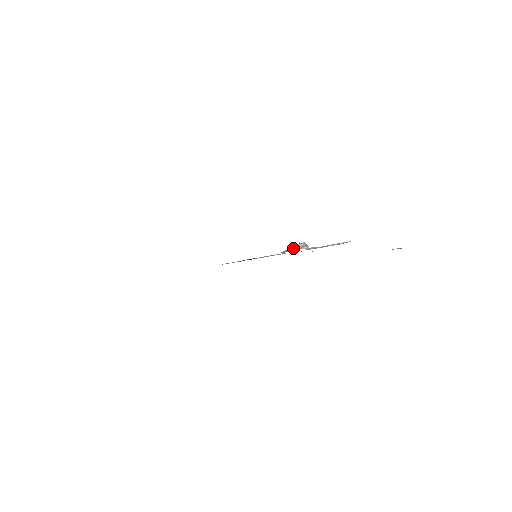
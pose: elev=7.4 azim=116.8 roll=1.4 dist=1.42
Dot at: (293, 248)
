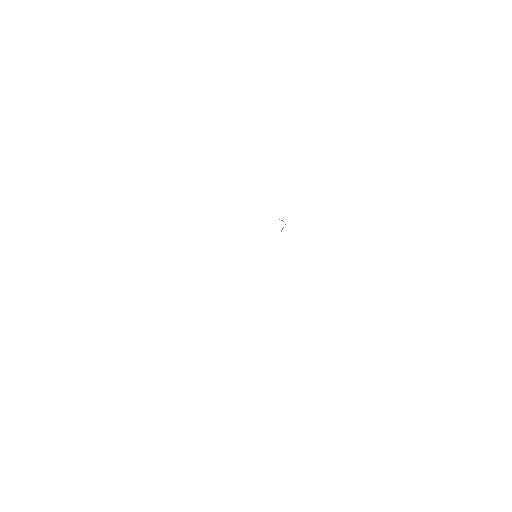
Dot at: occluded
